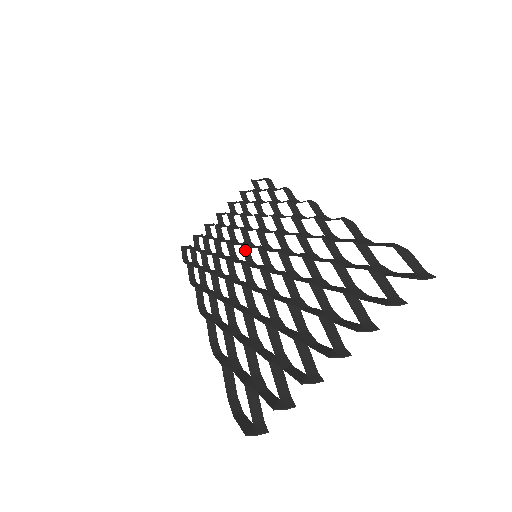
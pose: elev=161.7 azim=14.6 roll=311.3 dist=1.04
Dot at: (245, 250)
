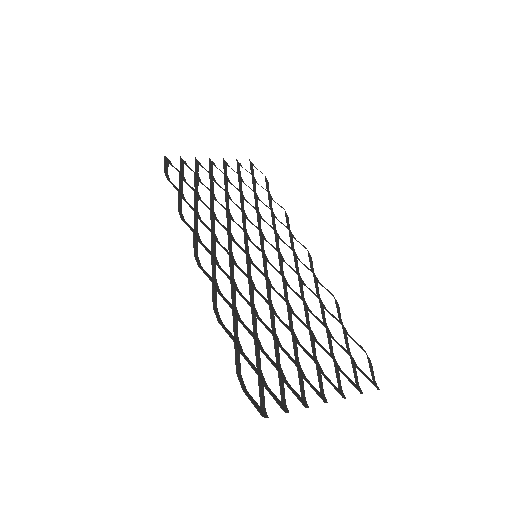
Dot at: (246, 240)
